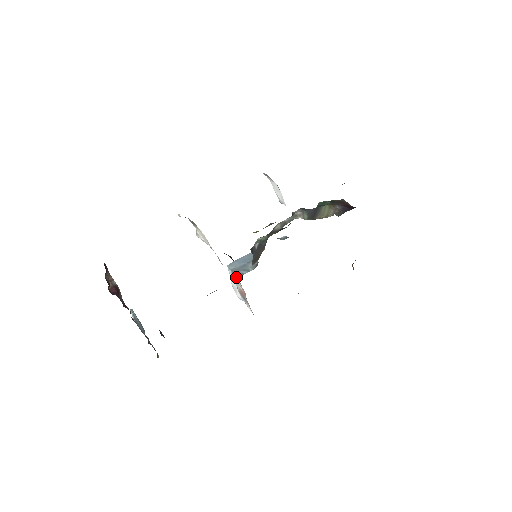
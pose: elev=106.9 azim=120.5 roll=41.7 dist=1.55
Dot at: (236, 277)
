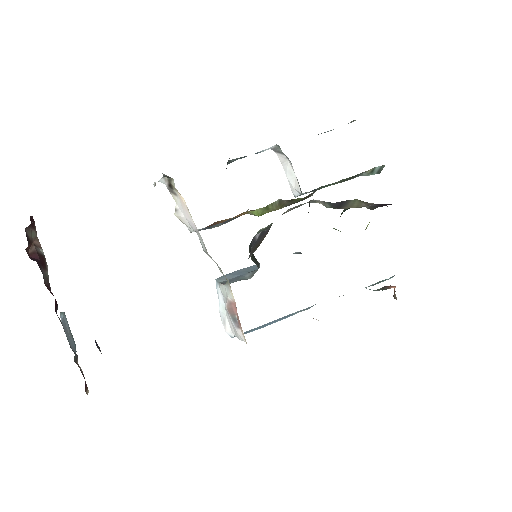
Dot at: (225, 284)
